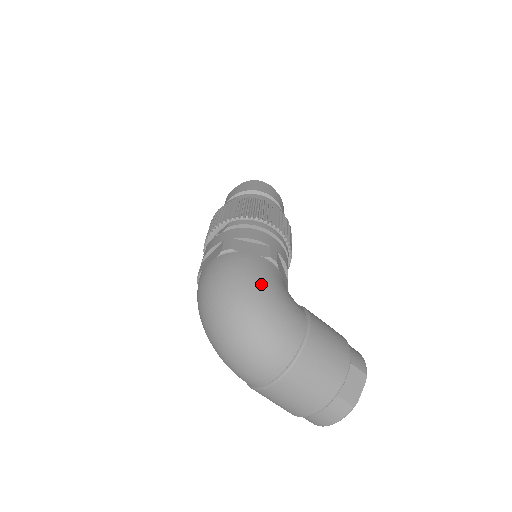
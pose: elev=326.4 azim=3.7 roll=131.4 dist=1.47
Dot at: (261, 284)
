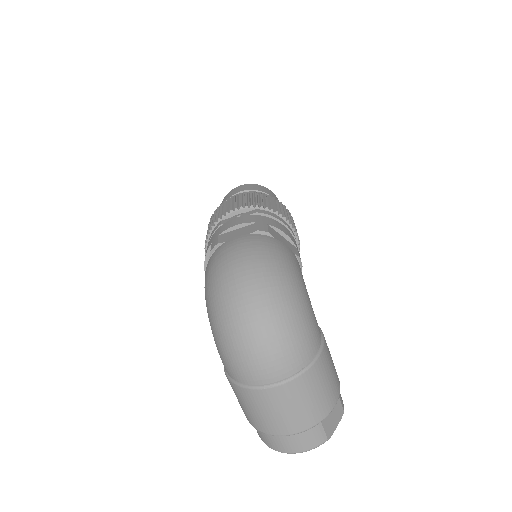
Dot at: (297, 278)
